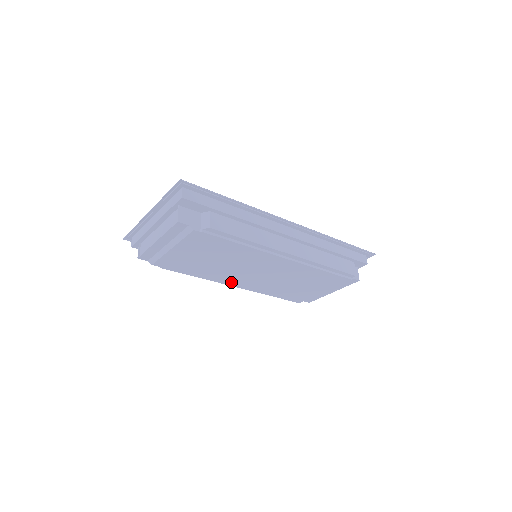
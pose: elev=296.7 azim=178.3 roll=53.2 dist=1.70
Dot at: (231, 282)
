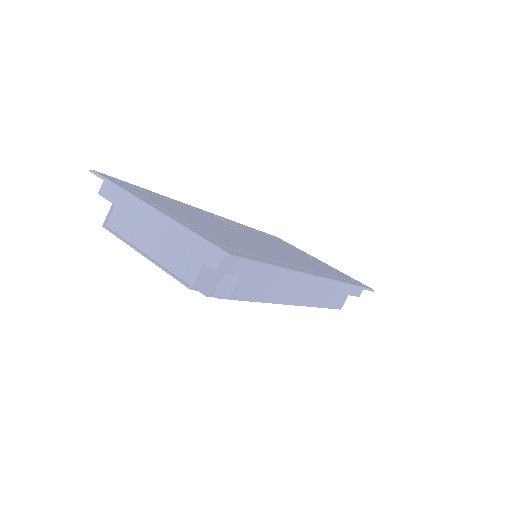
Dot at: occluded
